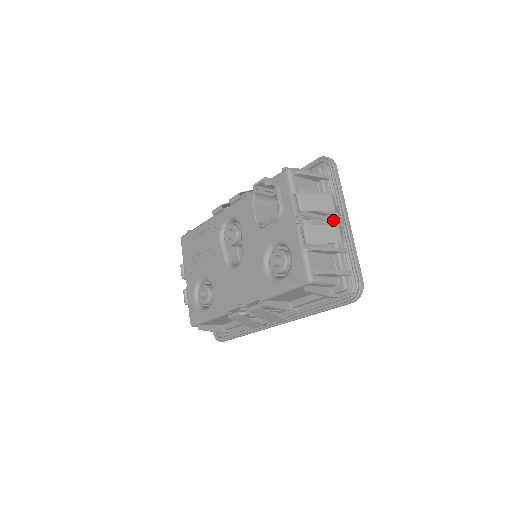
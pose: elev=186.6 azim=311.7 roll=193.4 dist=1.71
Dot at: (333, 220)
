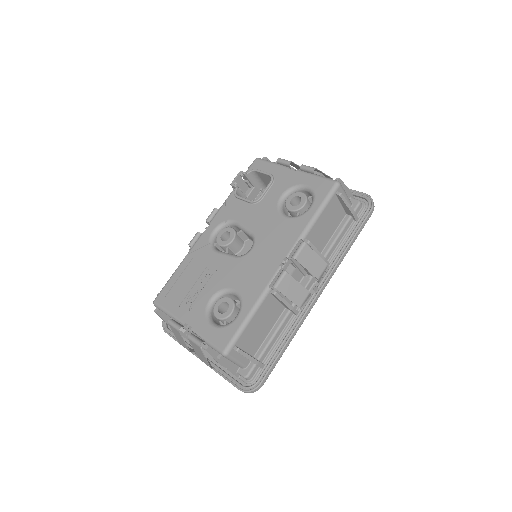
Dot at: occluded
